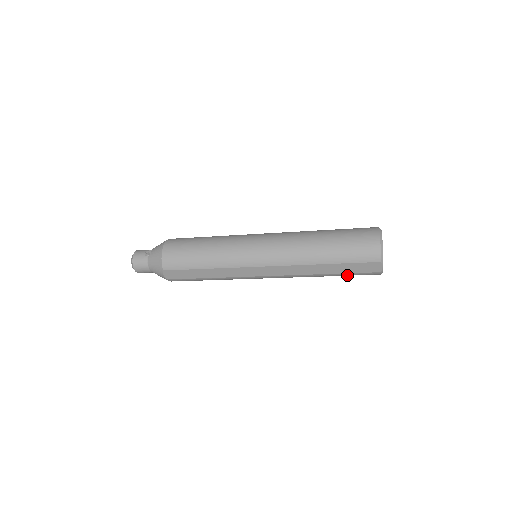
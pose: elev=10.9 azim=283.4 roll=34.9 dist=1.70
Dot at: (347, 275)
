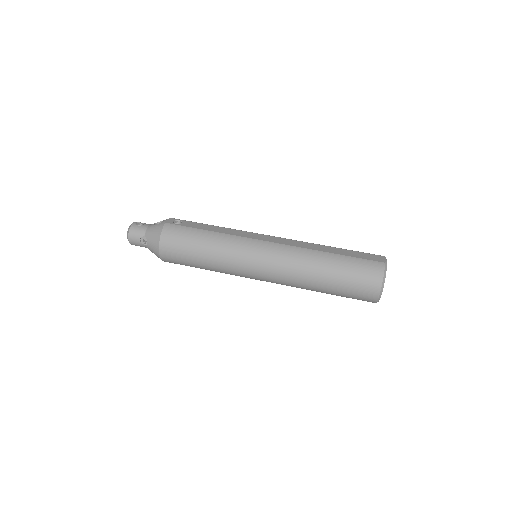
Dot at: occluded
